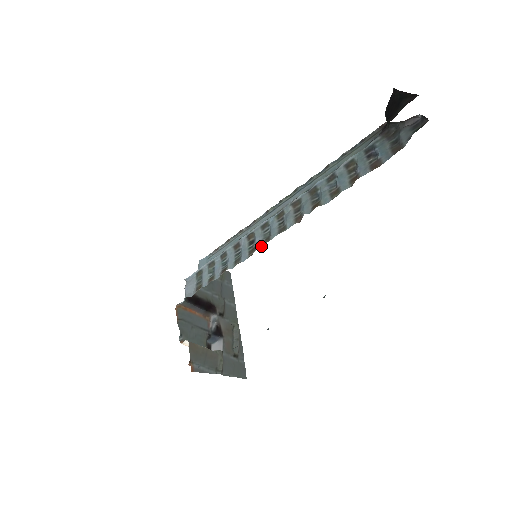
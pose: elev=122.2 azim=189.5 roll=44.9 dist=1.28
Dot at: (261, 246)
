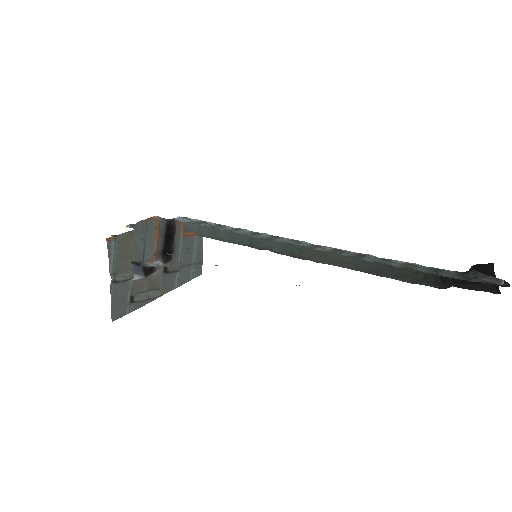
Dot at: (279, 241)
